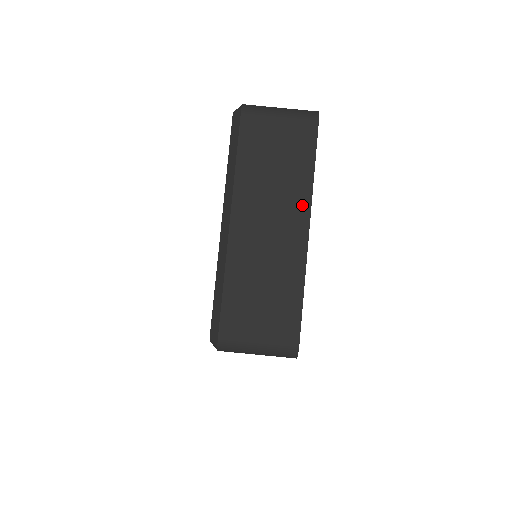
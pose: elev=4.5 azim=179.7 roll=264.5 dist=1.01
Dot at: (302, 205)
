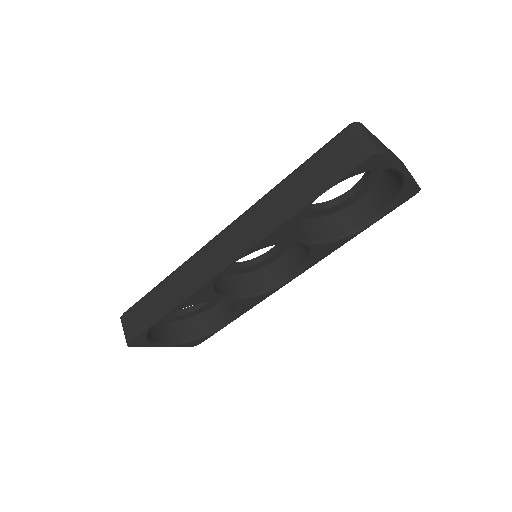
Dot at: (405, 173)
